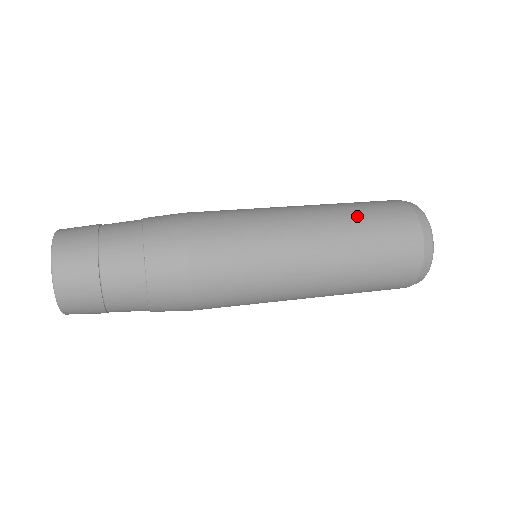
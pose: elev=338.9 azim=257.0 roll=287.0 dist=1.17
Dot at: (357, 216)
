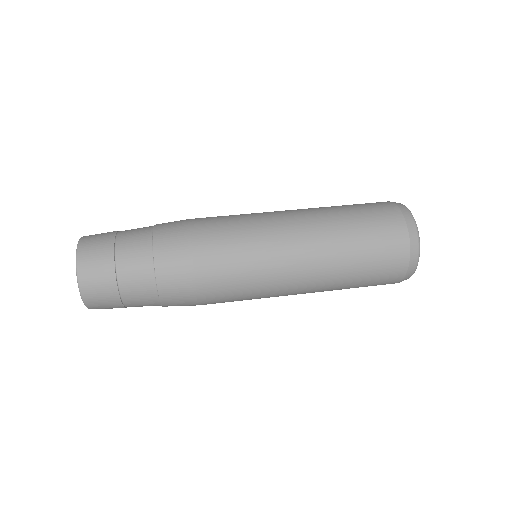
Dot at: (351, 238)
